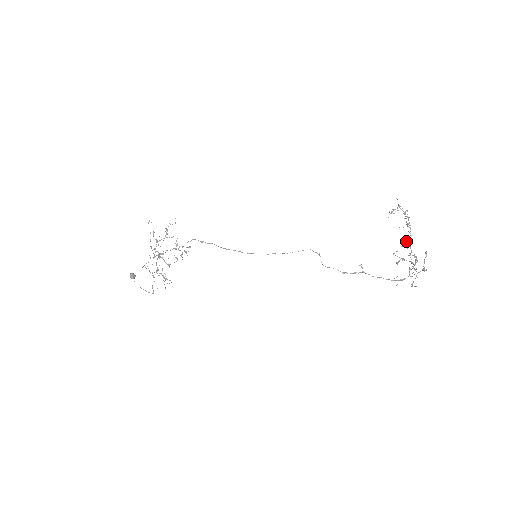
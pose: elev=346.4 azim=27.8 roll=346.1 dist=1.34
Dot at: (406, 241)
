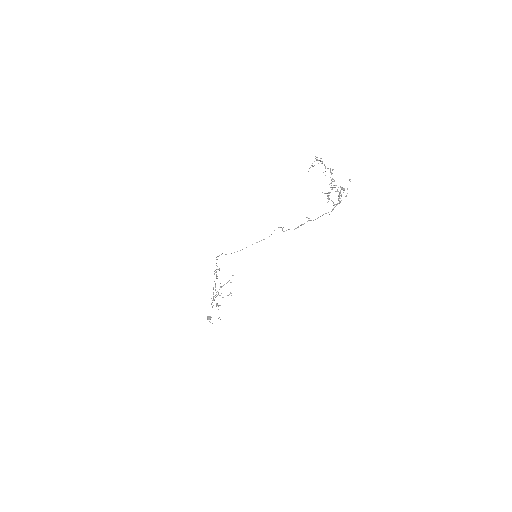
Dot at: occluded
